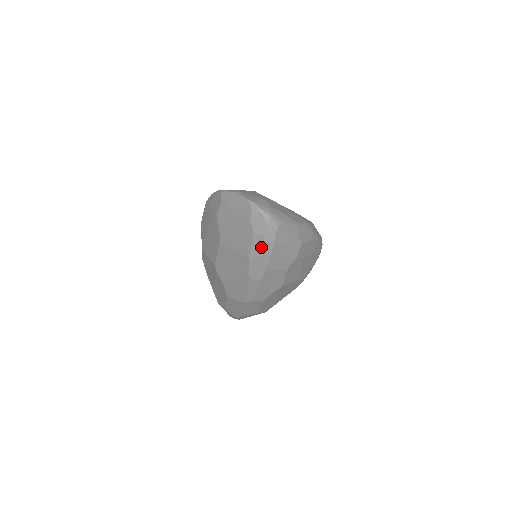
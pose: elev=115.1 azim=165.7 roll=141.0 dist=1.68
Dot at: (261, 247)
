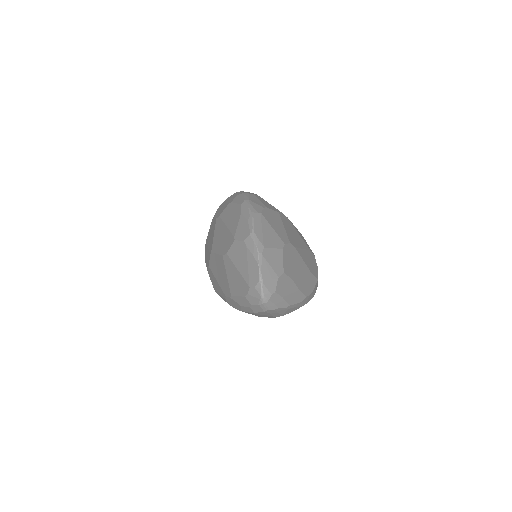
Dot at: (244, 305)
